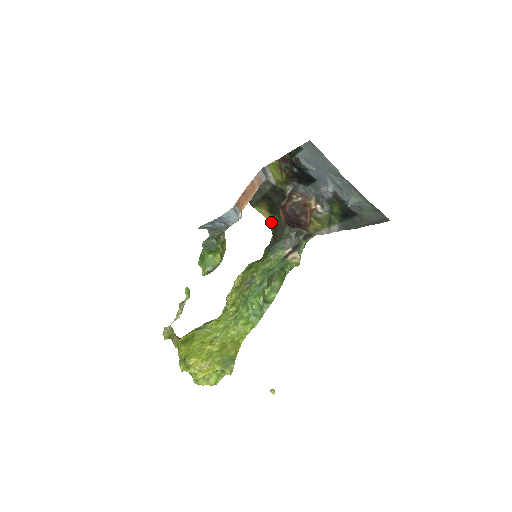
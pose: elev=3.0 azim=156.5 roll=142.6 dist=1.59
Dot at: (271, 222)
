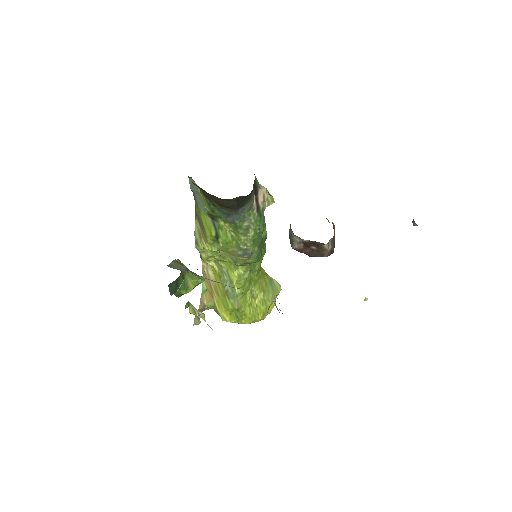
Dot at: occluded
